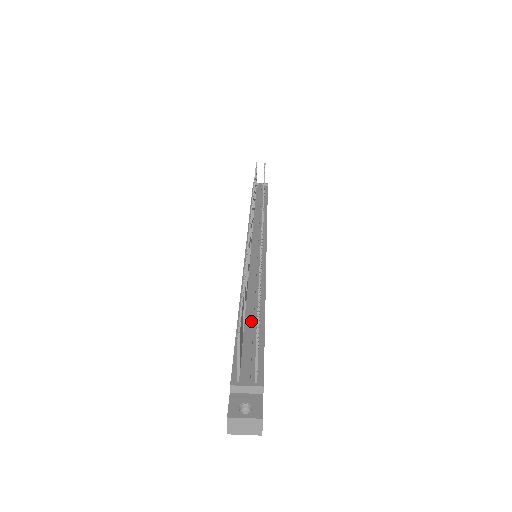
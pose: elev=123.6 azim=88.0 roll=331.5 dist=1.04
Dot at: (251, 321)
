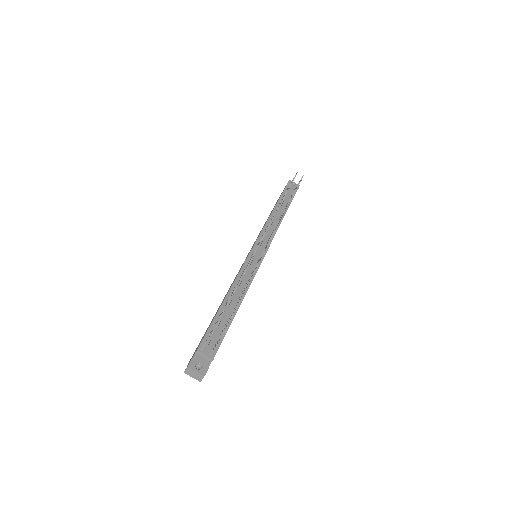
Dot at: (227, 313)
